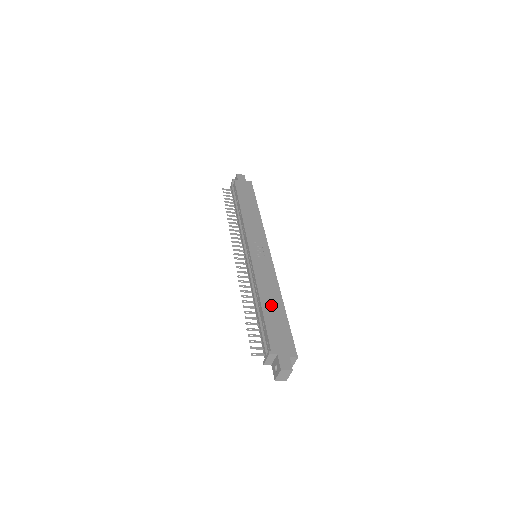
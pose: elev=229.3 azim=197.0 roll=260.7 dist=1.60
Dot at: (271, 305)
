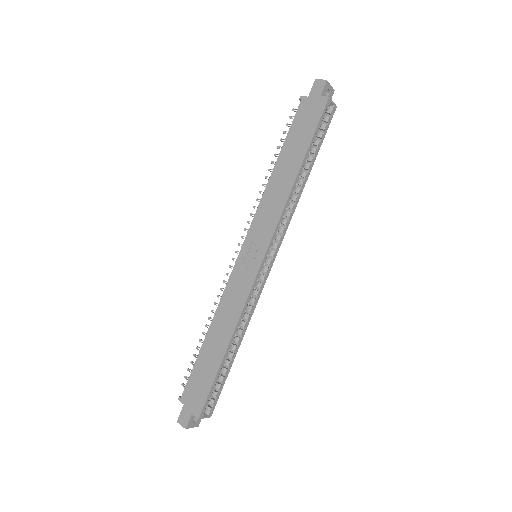
Dot at: (213, 344)
